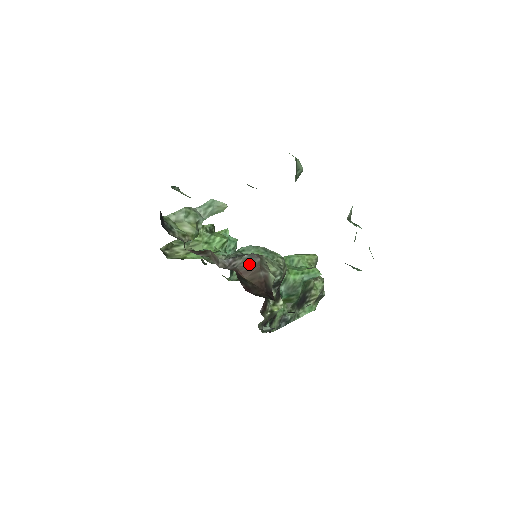
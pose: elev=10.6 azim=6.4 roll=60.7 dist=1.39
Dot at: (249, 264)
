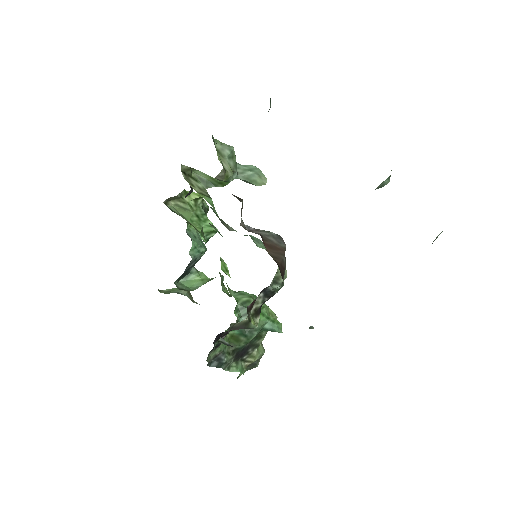
Dot at: (275, 242)
